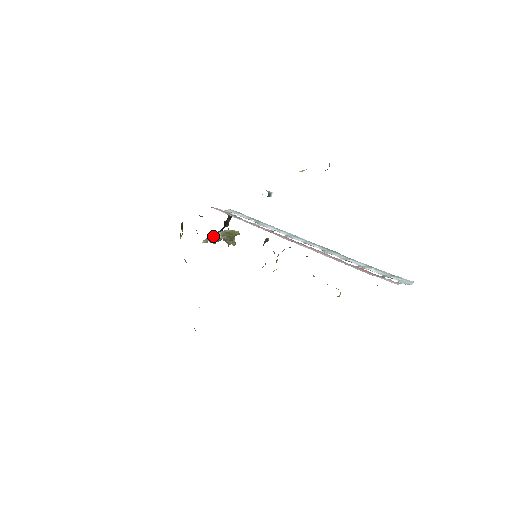
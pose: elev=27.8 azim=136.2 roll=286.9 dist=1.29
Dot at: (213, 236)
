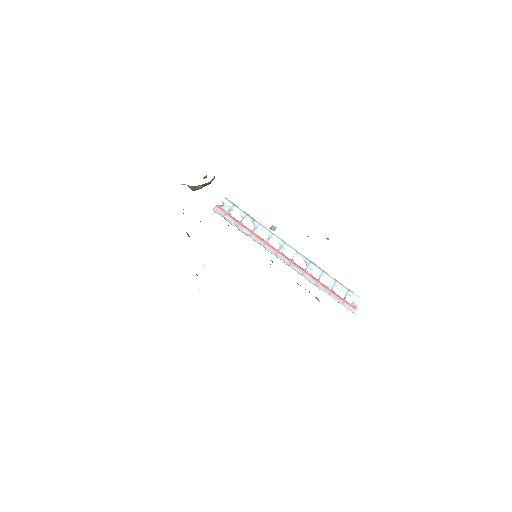
Dot at: (195, 188)
